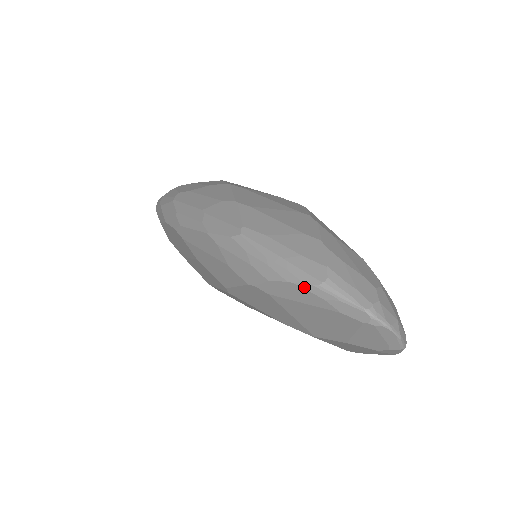
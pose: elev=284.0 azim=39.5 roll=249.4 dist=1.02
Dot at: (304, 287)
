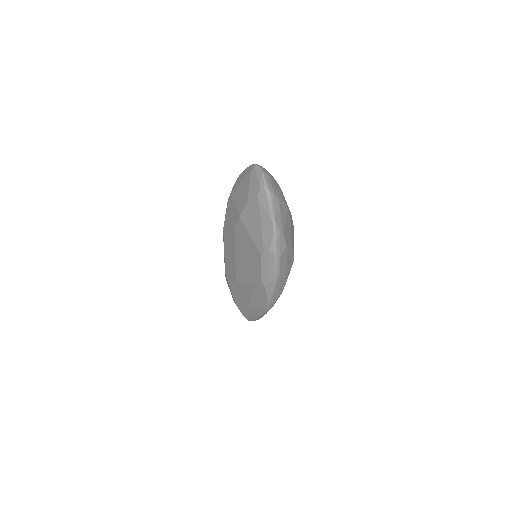
Dot at: (241, 174)
